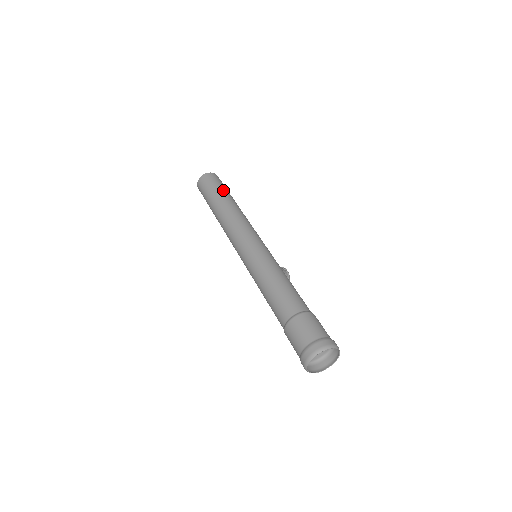
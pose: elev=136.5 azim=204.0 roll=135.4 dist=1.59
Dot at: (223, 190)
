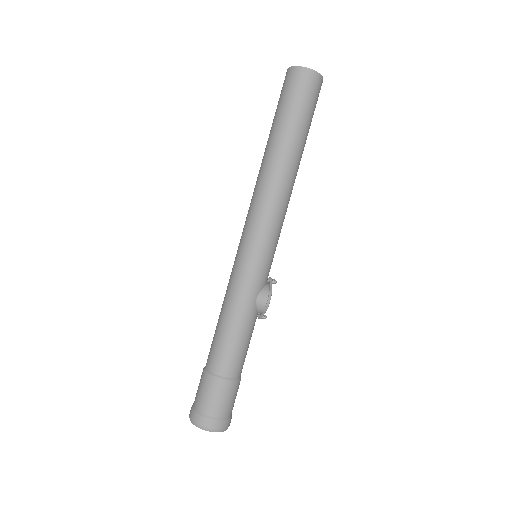
Dot at: (287, 120)
